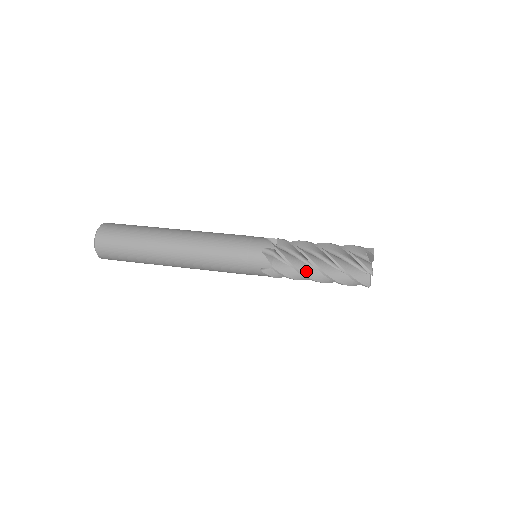
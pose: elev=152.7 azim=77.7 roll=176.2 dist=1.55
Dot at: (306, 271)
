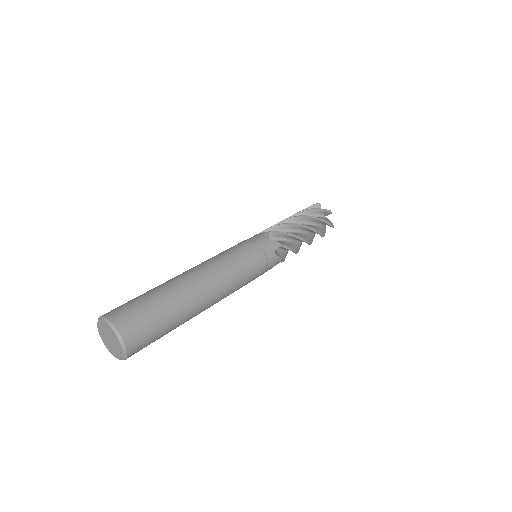
Dot at: (298, 249)
